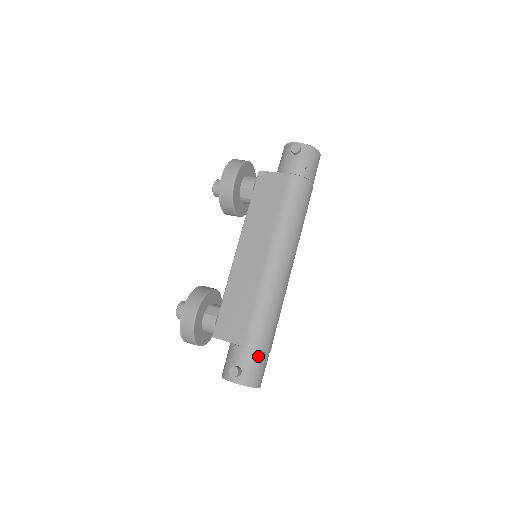
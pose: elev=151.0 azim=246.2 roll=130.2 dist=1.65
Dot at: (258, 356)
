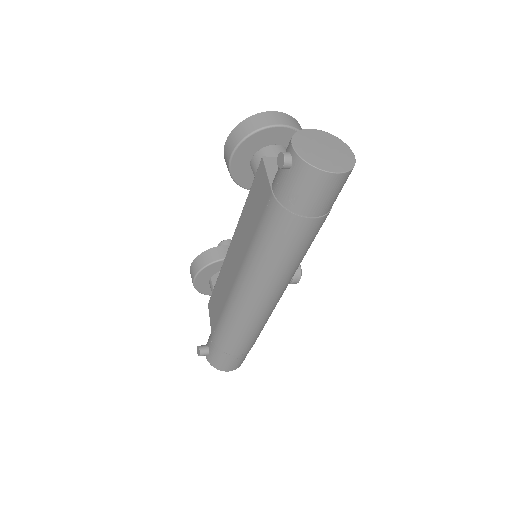
Dot at: (222, 354)
